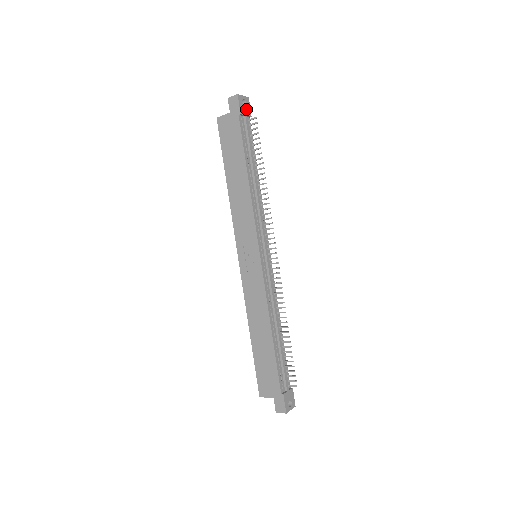
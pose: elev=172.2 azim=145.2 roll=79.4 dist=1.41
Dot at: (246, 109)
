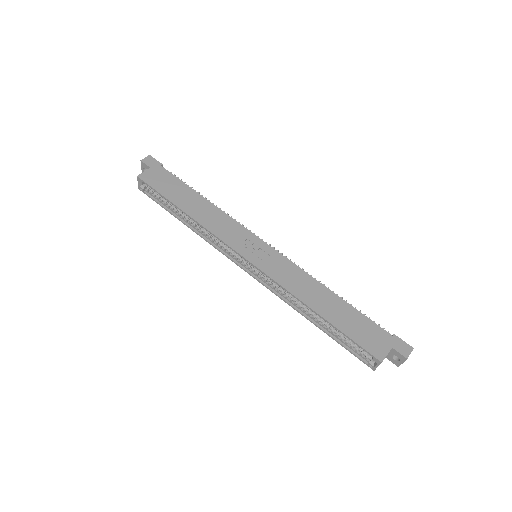
Dot at: occluded
